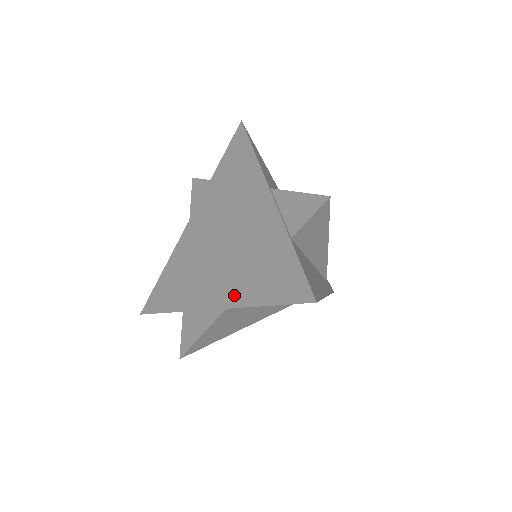
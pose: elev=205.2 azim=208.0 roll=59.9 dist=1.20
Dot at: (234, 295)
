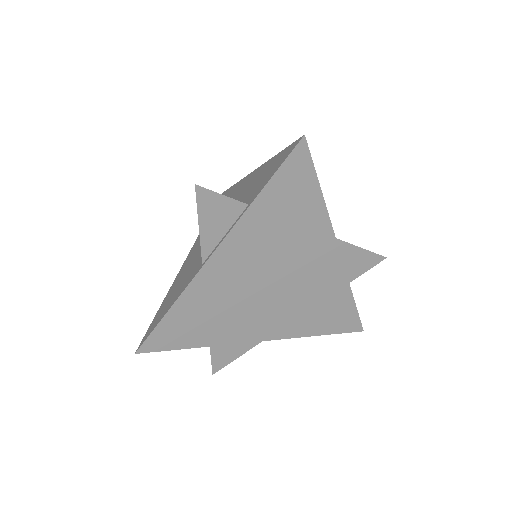
Dot at: (289, 330)
